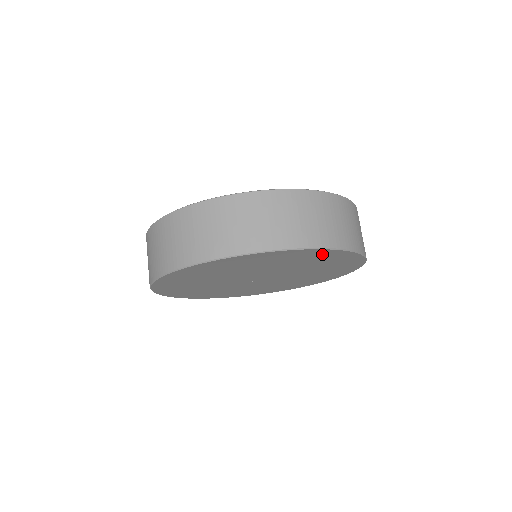
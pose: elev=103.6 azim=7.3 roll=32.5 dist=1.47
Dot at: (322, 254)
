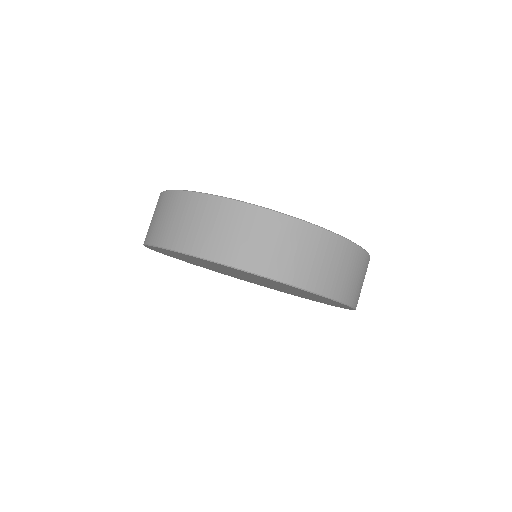
Dot at: occluded
